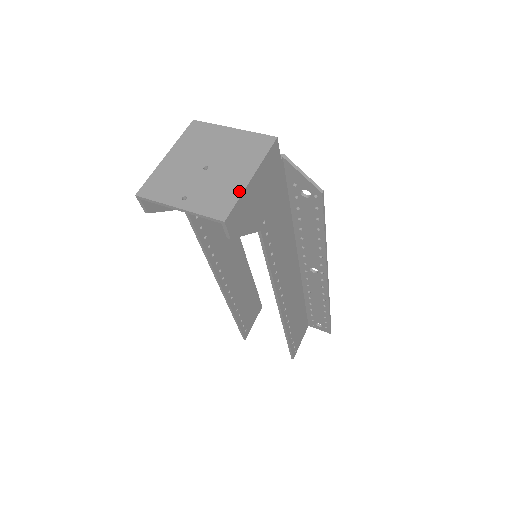
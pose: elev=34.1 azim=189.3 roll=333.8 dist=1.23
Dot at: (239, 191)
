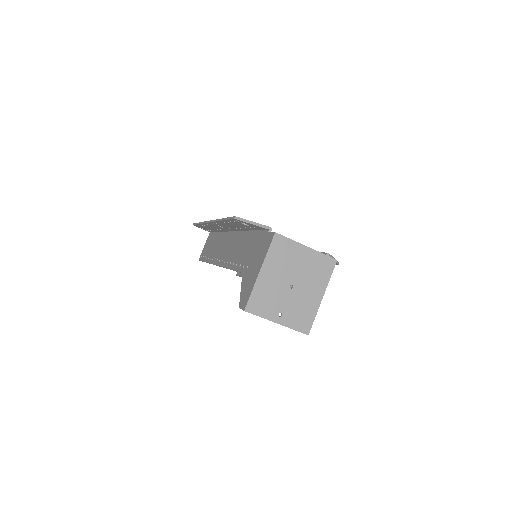
Dot at: (315, 310)
